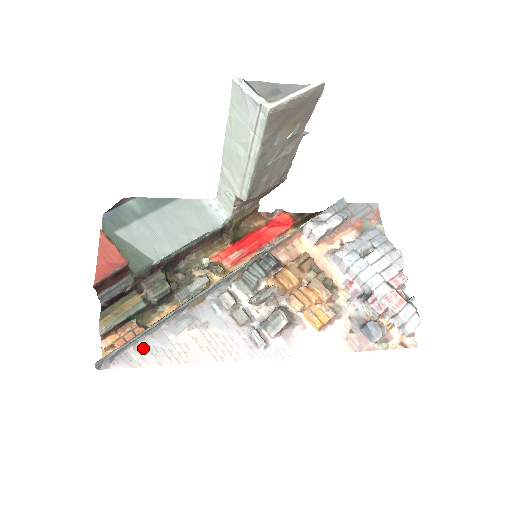
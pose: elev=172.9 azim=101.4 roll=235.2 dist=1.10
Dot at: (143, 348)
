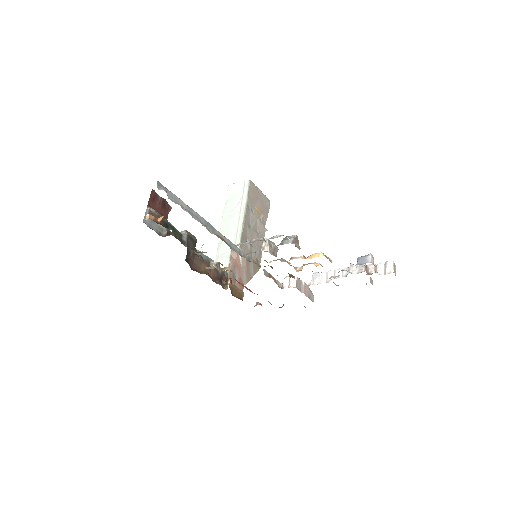
Dot at: occluded
